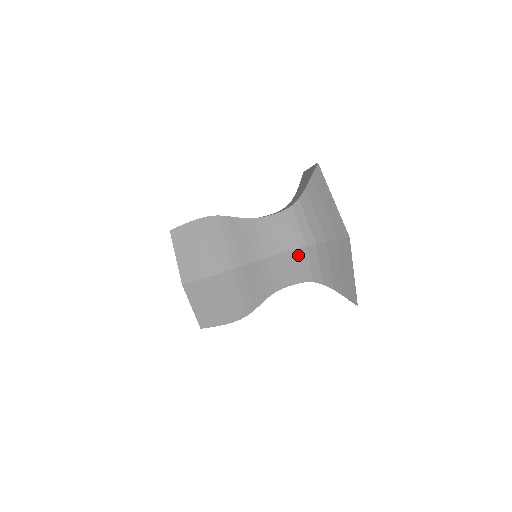
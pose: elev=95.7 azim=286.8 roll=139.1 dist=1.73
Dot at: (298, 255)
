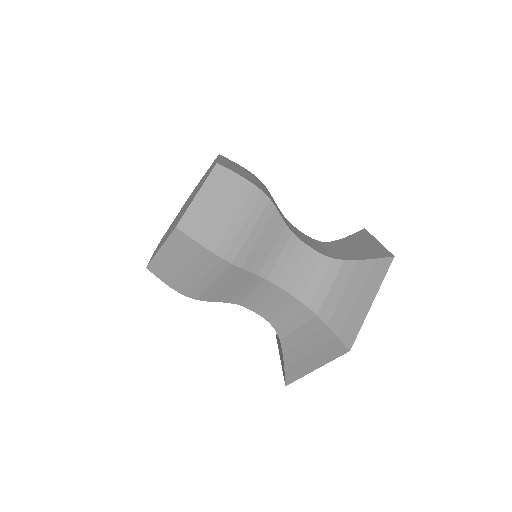
Dot at: (291, 303)
